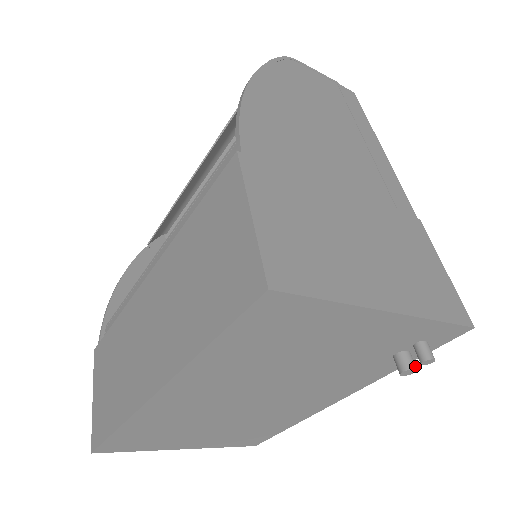
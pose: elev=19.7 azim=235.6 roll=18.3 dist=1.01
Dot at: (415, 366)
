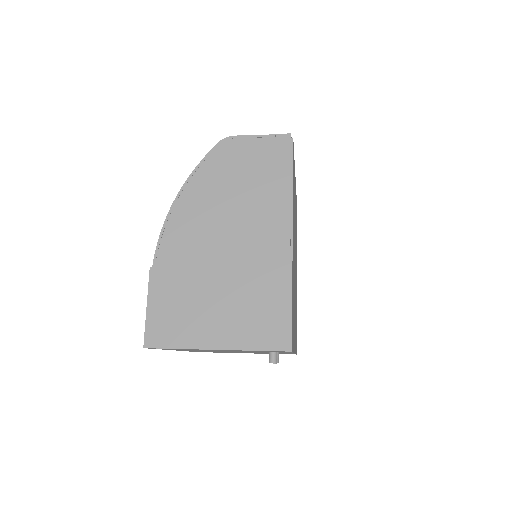
Dot at: occluded
